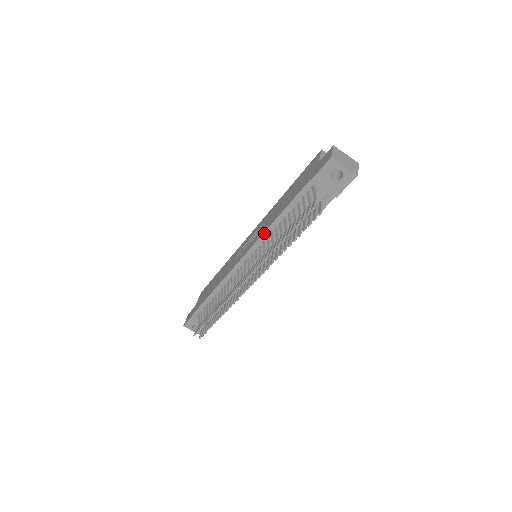
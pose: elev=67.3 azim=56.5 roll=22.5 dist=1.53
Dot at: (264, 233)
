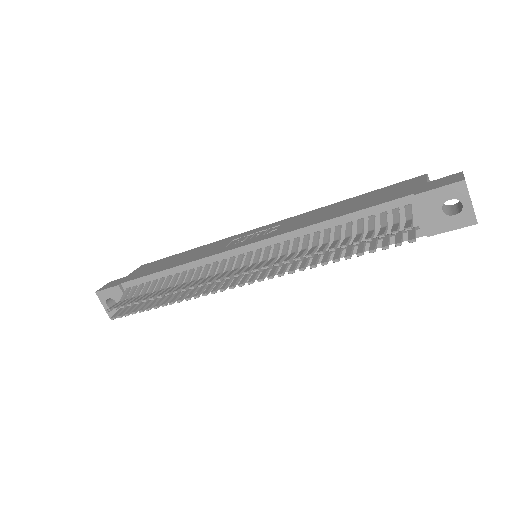
Dot at: (296, 230)
